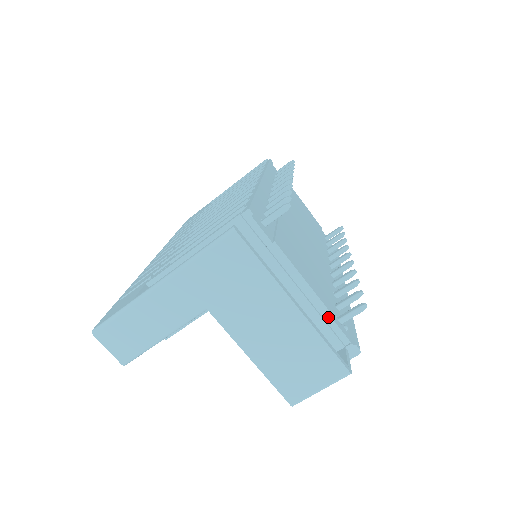
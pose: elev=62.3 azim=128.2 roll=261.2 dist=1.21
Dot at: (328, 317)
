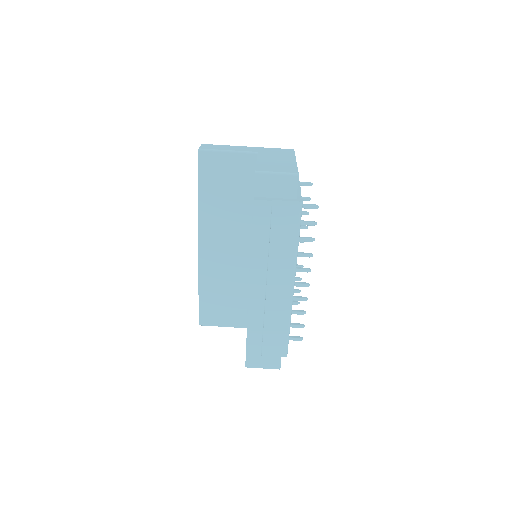
Dot at: (298, 191)
